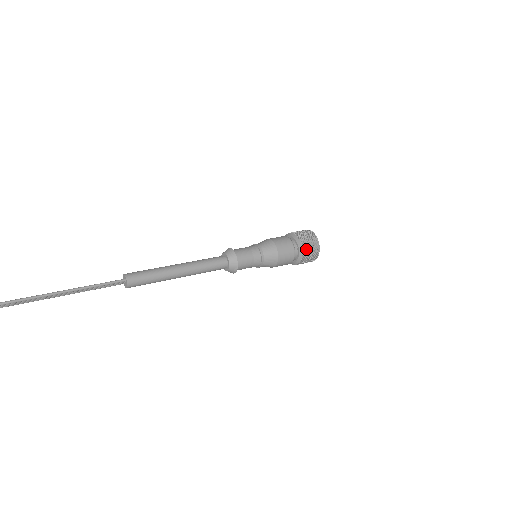
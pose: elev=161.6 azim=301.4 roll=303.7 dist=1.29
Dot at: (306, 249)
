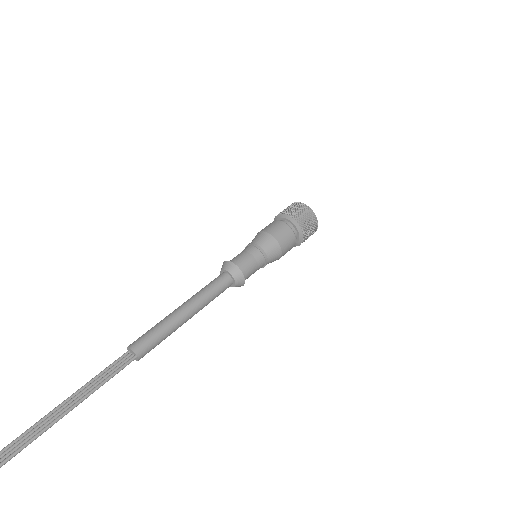
Dot at: (306, 237)
